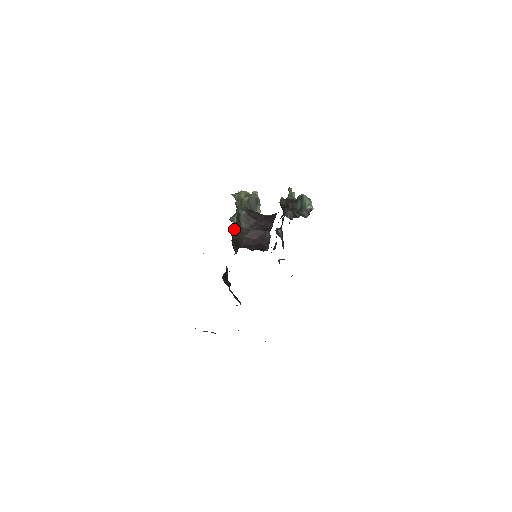
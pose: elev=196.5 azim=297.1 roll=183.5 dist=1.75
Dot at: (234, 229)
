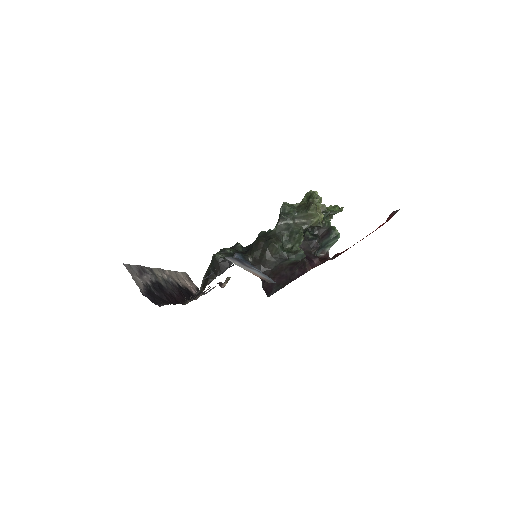
Dot at: (275, 252)
